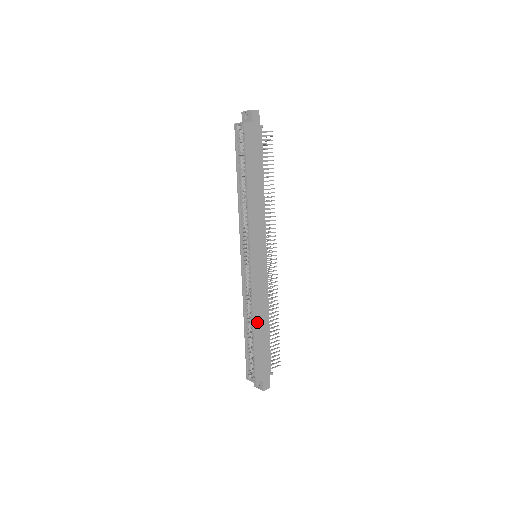
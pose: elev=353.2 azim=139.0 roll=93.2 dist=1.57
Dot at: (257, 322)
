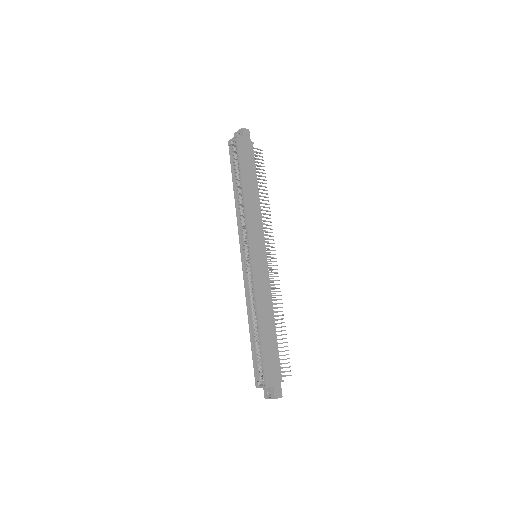
Dot at: (262, 319)
